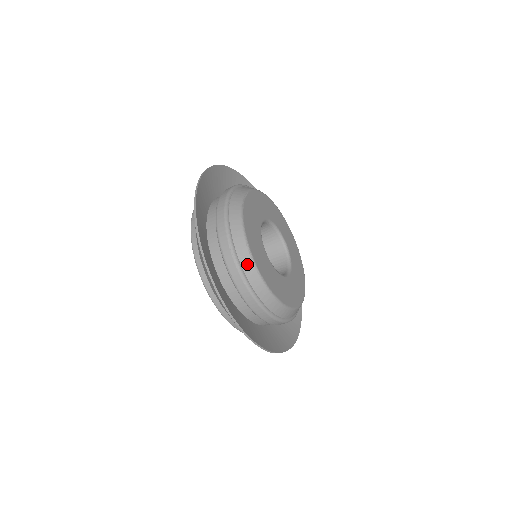
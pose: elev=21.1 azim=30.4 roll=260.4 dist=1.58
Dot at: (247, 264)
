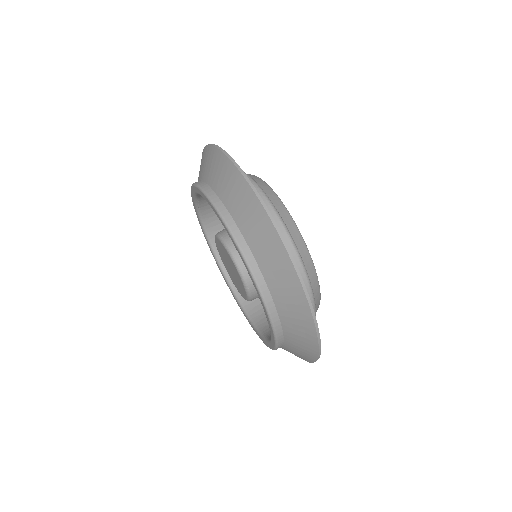
Dot at: (265, 187)
